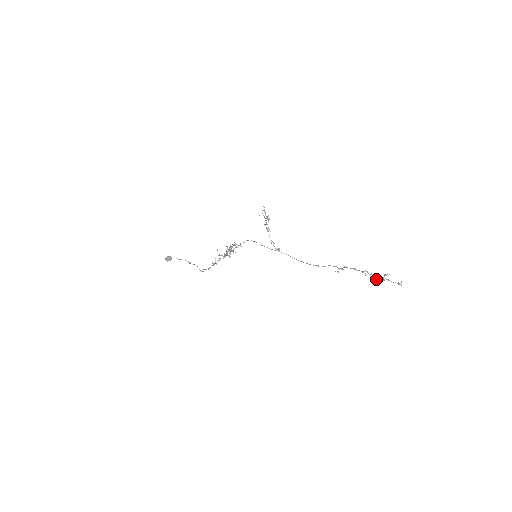
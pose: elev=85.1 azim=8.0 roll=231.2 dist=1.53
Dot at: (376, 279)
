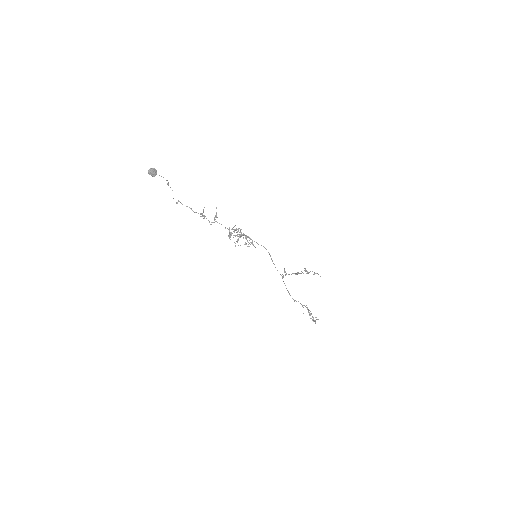
Dot at: occluded
